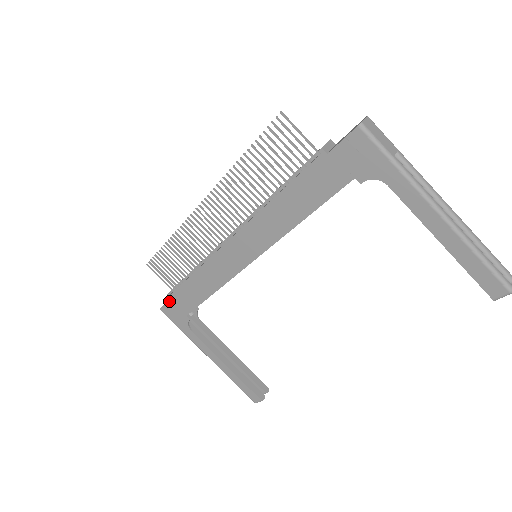
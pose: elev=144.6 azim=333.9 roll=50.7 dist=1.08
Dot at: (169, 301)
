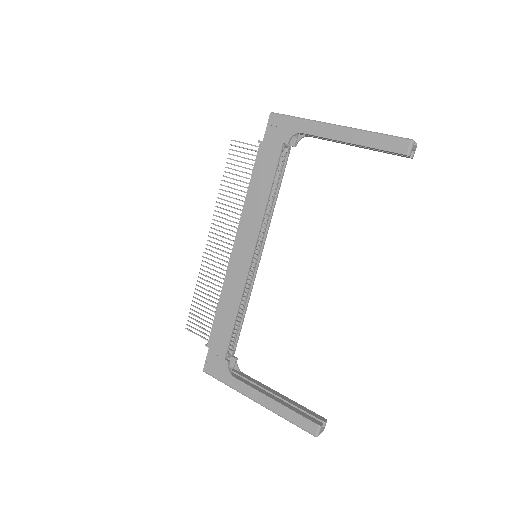
Dot at: (208, 353)
